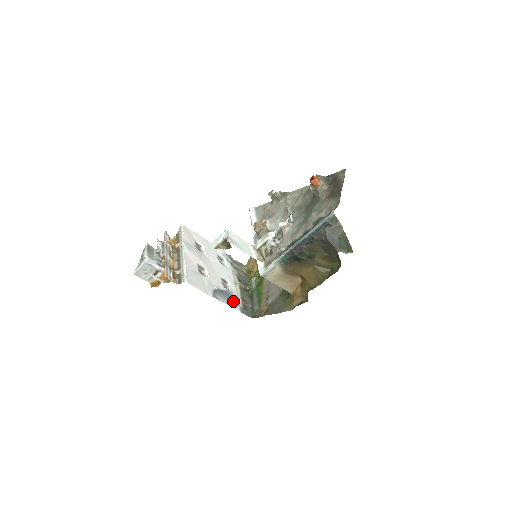
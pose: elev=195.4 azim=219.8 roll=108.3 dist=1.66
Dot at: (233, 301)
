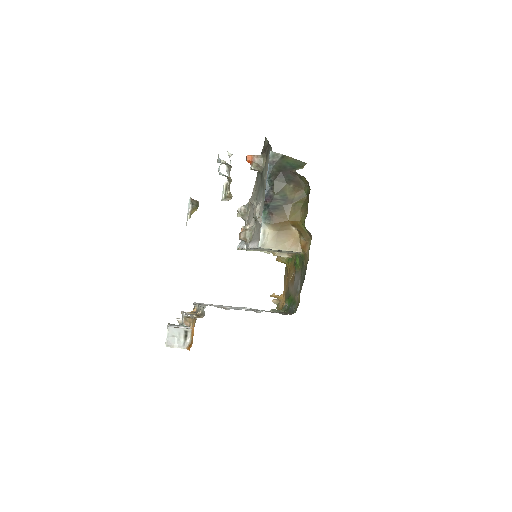
Dot at: occluded
